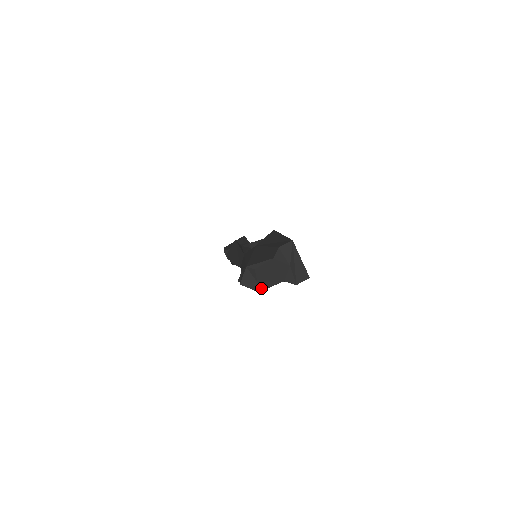
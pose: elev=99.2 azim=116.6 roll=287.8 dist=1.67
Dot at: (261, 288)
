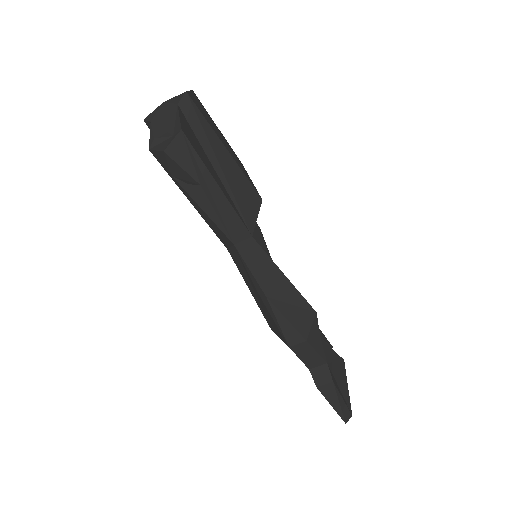
Dot at: (178, 128)
